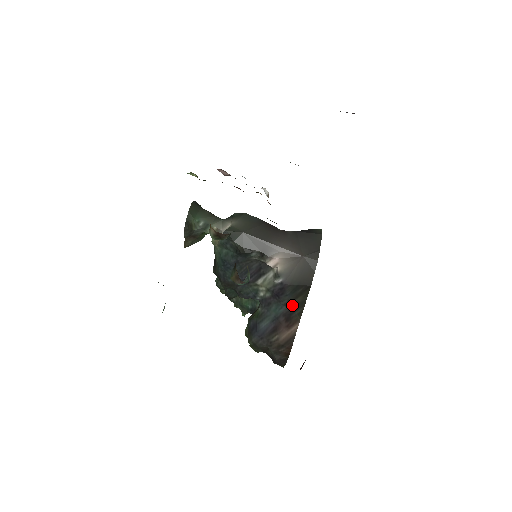
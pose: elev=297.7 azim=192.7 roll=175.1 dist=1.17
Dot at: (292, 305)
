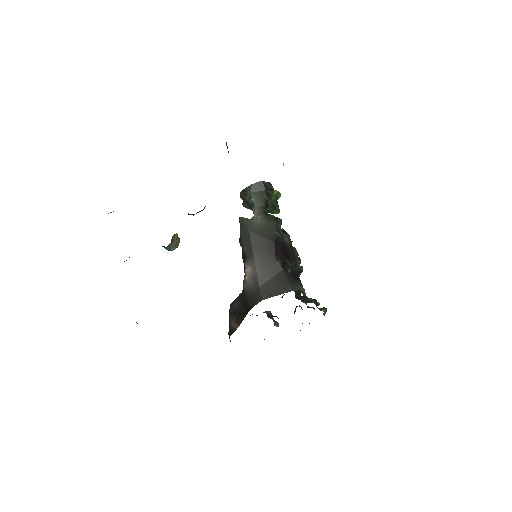
Dot at: (241, 310)
